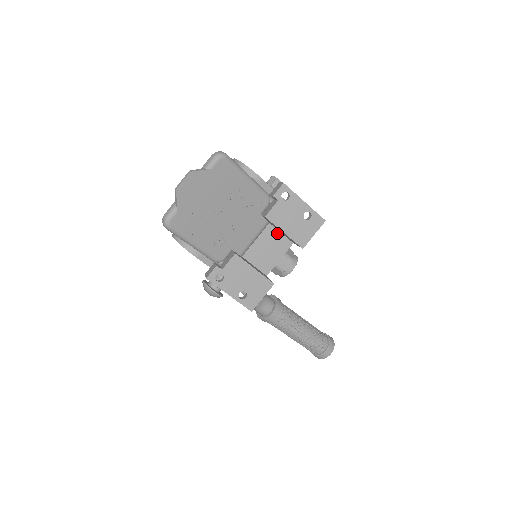
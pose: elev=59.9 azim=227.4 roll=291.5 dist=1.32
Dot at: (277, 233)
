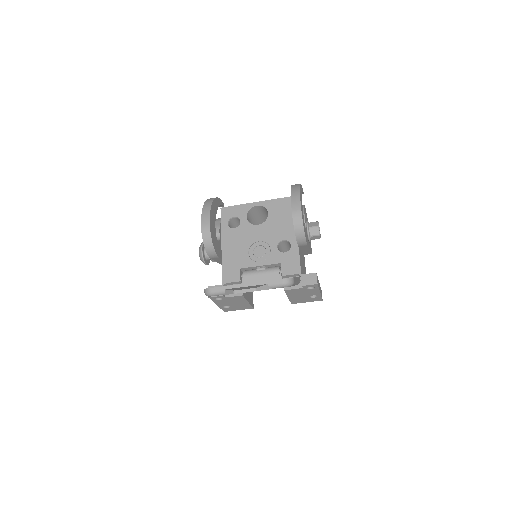
Dot at: occluded
